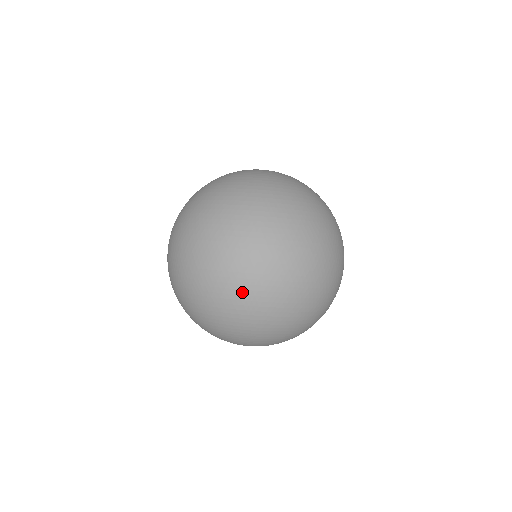
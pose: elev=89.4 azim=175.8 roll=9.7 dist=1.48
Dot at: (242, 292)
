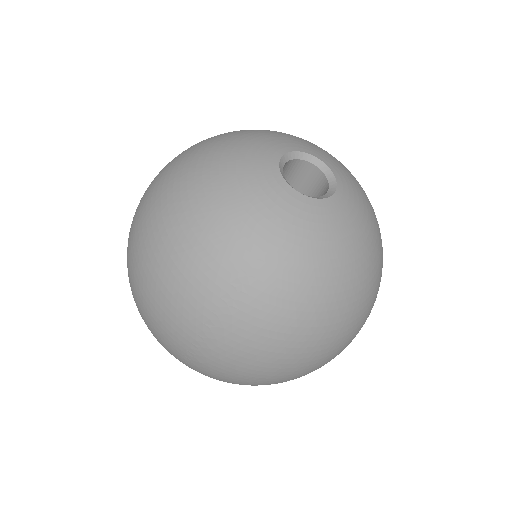
Dot at: occluded
